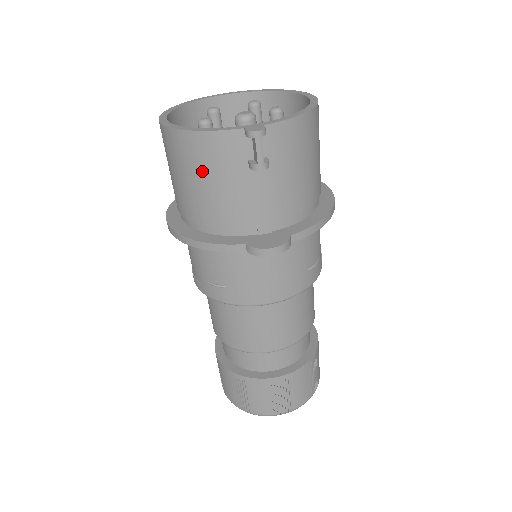
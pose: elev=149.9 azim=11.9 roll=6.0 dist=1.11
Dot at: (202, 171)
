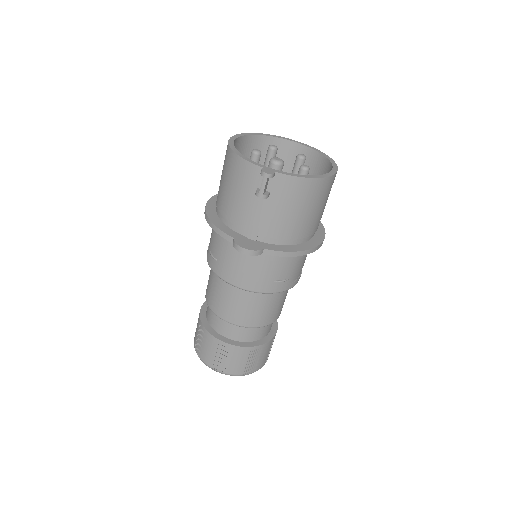
Dot at: (232, 180)
